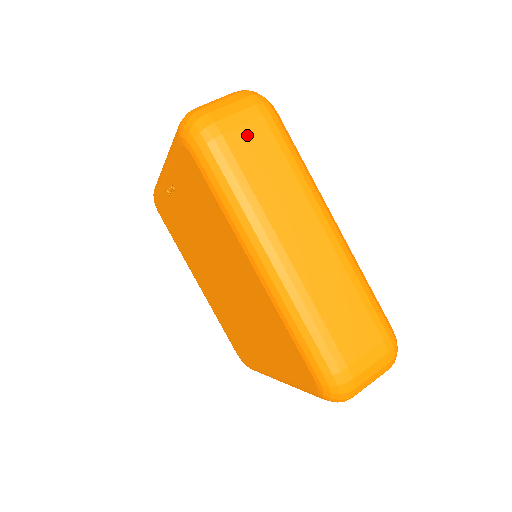
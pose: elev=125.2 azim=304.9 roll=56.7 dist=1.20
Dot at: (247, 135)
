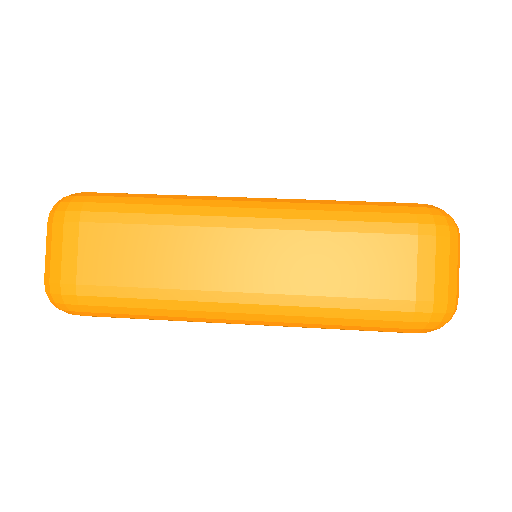
Dot at: (91, 256)
